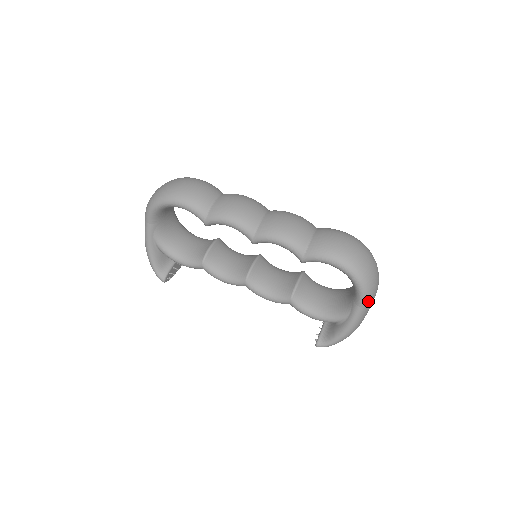
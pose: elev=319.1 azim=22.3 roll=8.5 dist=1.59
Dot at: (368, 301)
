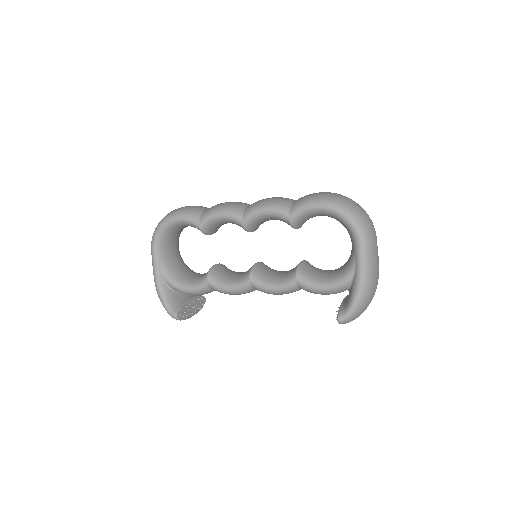
Dot at: (366, 237)
